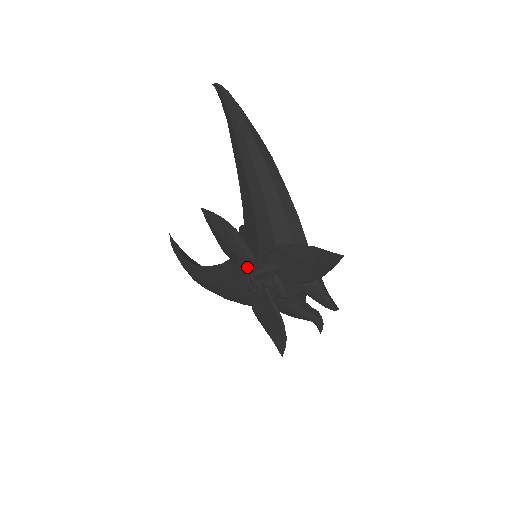
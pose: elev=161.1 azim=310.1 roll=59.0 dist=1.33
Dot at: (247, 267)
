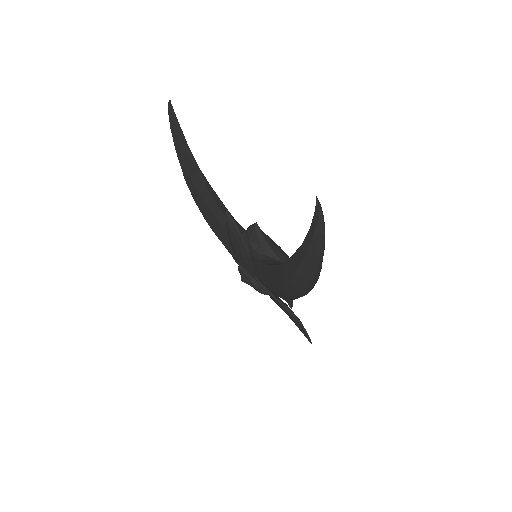
Dot at: (243, 276)
